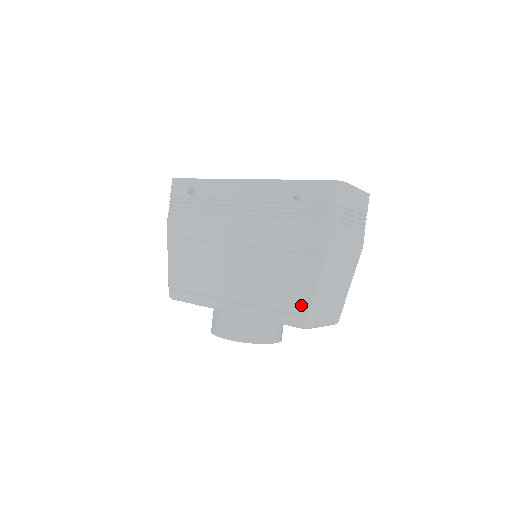
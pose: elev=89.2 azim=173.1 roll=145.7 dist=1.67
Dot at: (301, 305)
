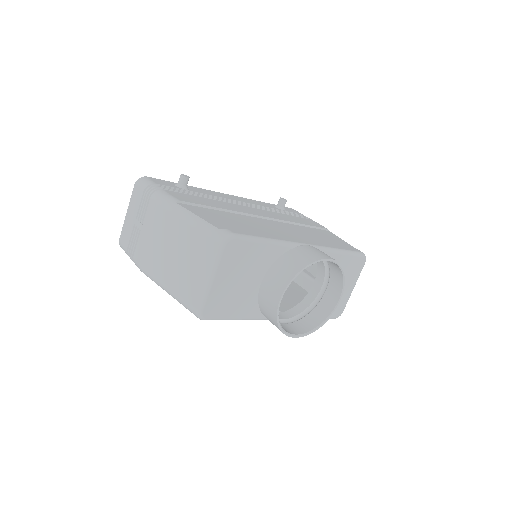
Dot at: (349, 246)
